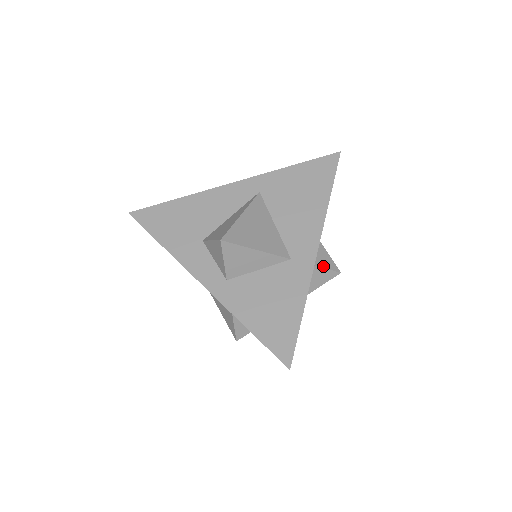
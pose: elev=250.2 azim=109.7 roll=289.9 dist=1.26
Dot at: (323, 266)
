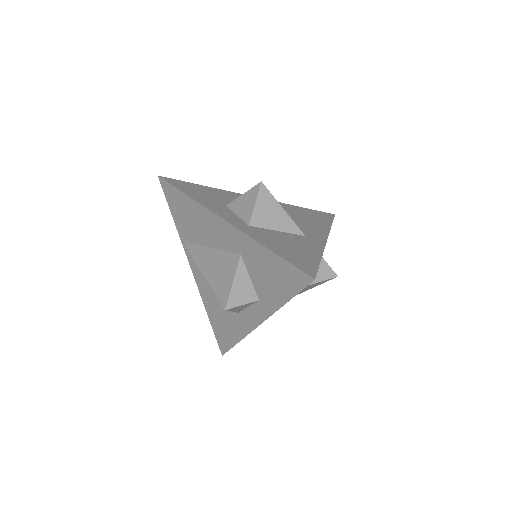
Dot at: occluded
